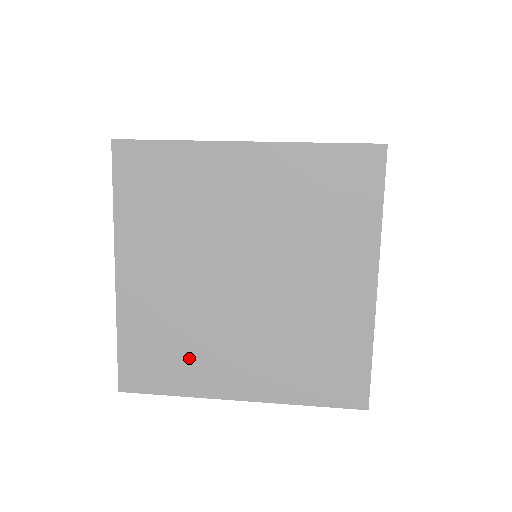
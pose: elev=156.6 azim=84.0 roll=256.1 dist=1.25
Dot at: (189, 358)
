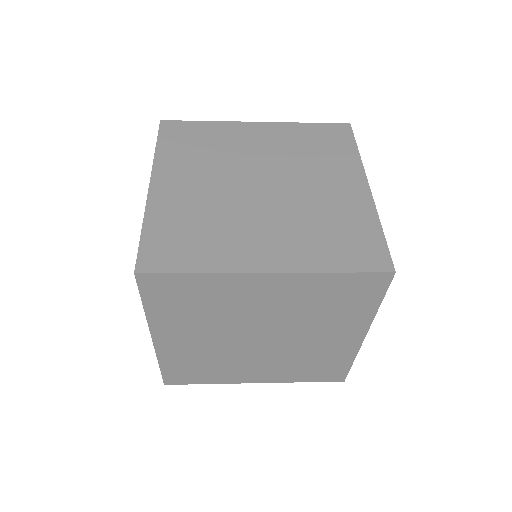
Dot at: (214, 240)
